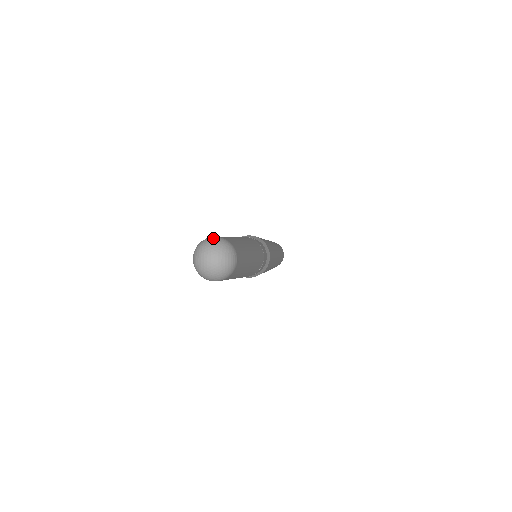
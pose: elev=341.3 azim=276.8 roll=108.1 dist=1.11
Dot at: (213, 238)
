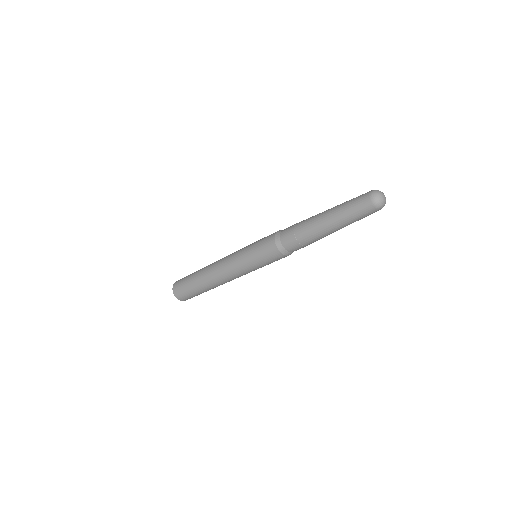
Dot at: occluded
